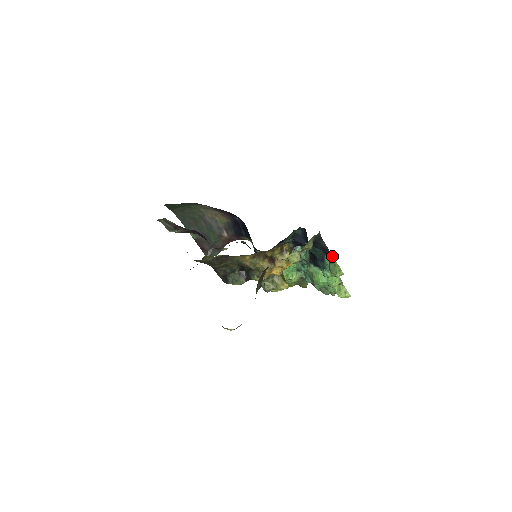
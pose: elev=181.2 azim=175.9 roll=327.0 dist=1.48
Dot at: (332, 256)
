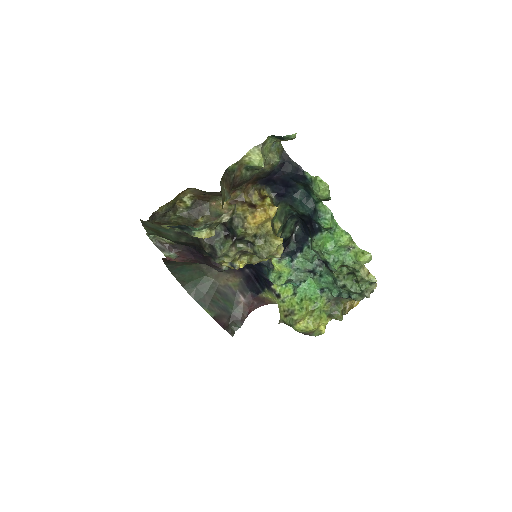
Dot at: (309, 174)
